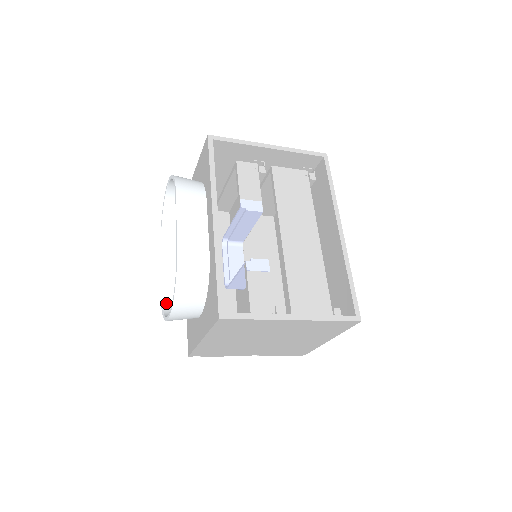
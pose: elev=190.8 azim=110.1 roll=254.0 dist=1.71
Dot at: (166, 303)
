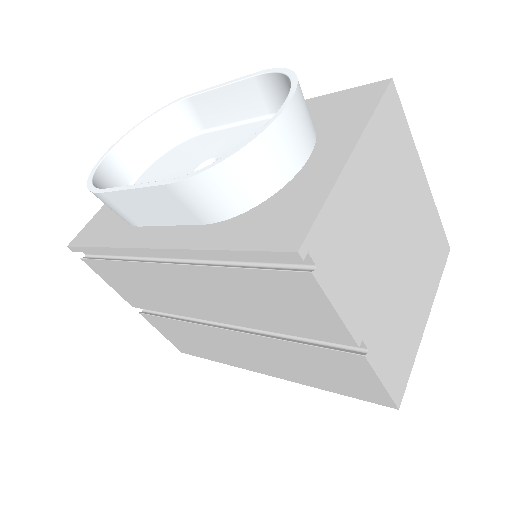
Dot at: (203, 176)
